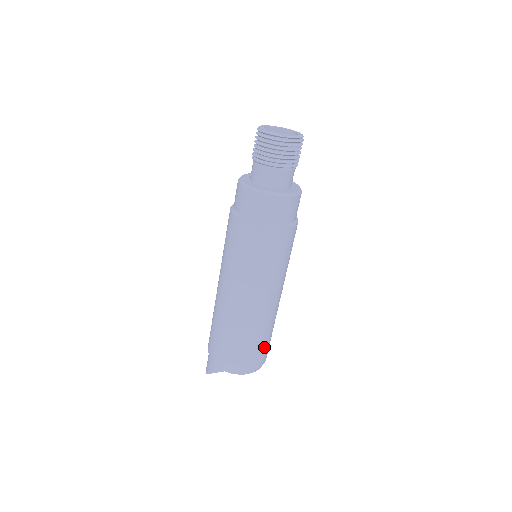
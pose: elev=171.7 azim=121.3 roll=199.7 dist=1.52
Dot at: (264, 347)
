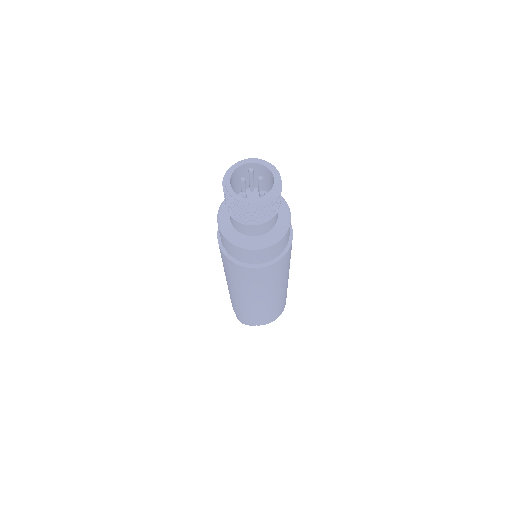
Dot at: (285, 300)
